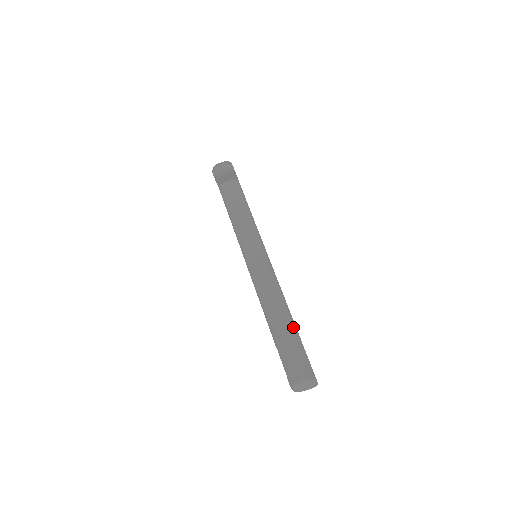
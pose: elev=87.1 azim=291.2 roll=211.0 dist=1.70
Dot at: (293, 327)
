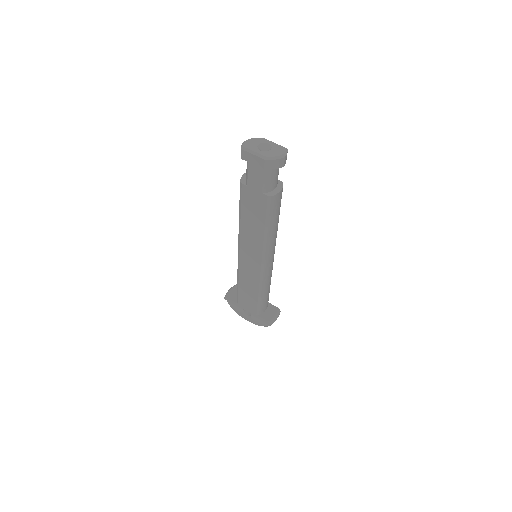
Dot at: occluded
